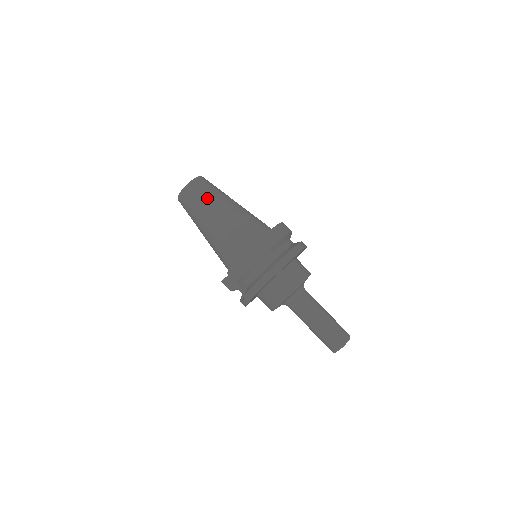
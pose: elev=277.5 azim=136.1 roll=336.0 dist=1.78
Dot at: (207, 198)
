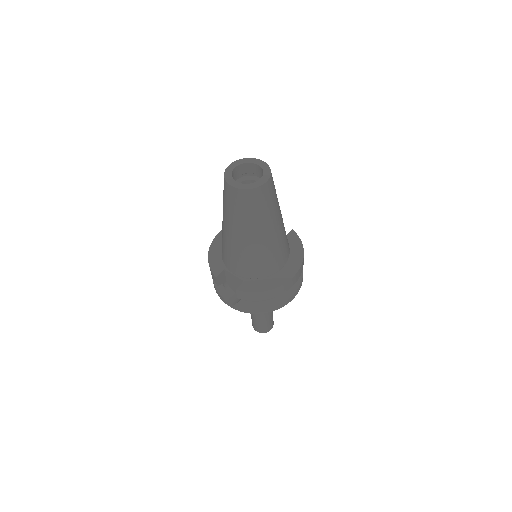
Dot at: (267, 213)
